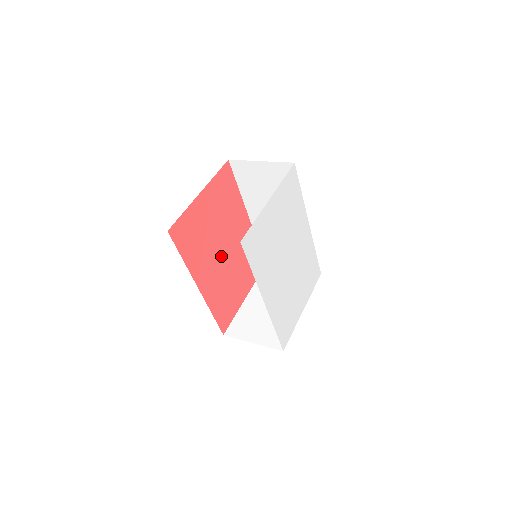
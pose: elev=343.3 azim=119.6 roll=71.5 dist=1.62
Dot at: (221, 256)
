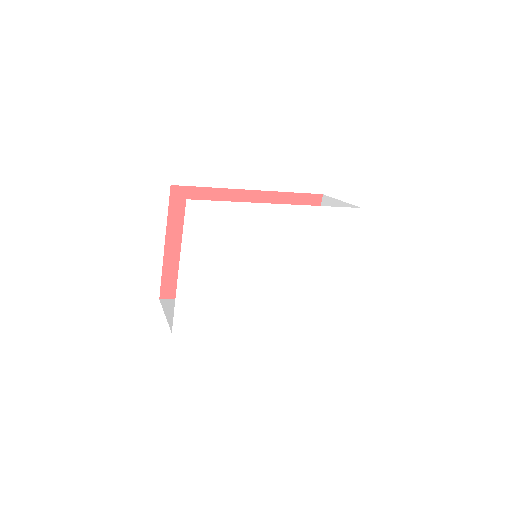
Dot at: occluded
